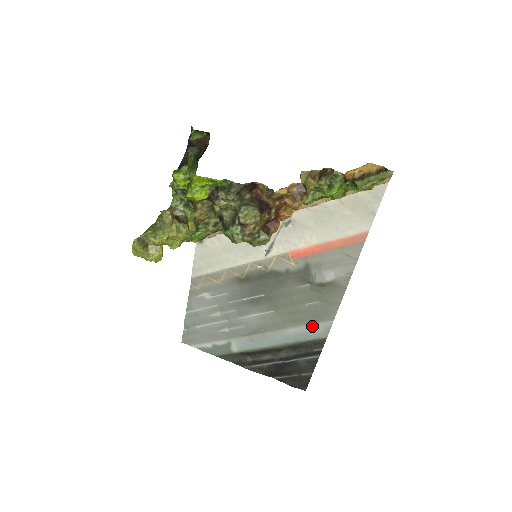
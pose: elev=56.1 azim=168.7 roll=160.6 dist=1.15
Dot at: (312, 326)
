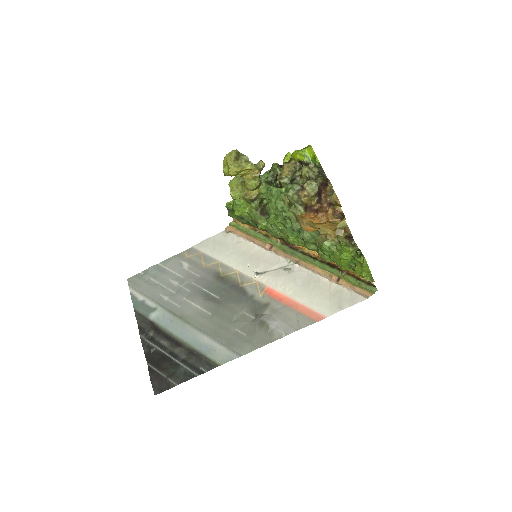
Dot at: (221, 348)
